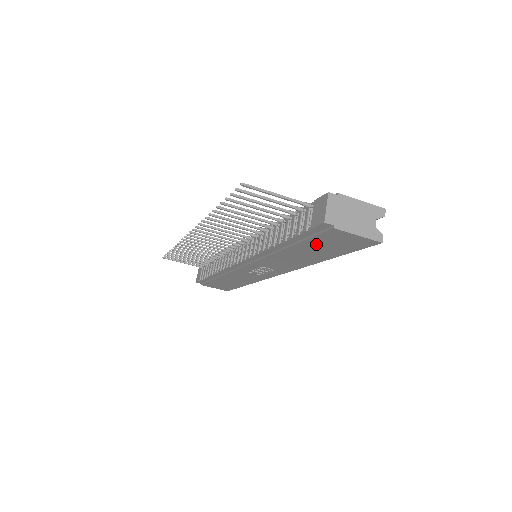
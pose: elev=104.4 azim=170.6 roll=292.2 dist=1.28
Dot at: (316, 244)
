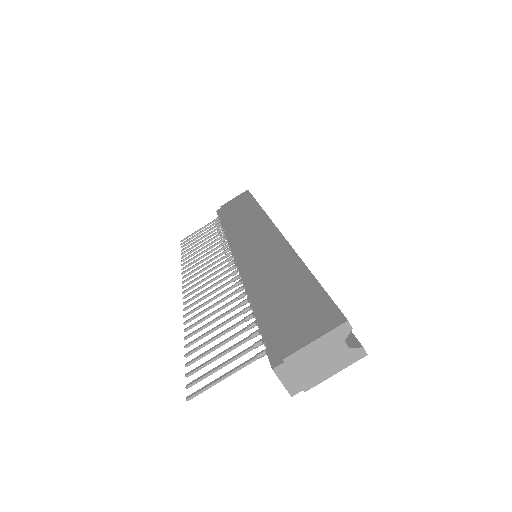
Dot at: occluded
